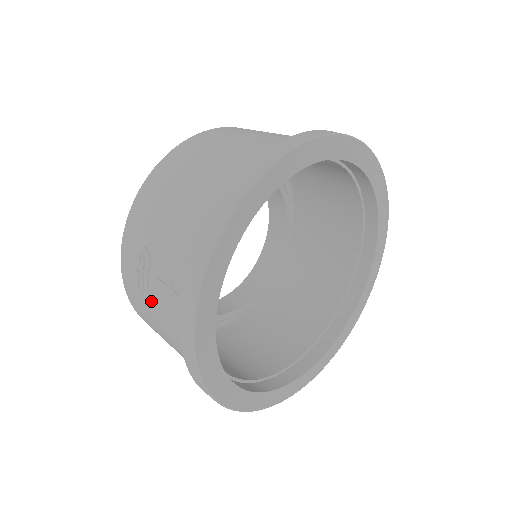
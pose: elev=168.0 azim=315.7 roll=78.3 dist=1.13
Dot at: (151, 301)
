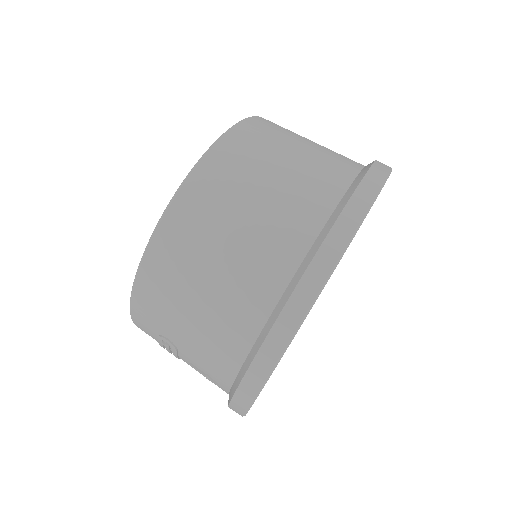
Dot at: occluded
